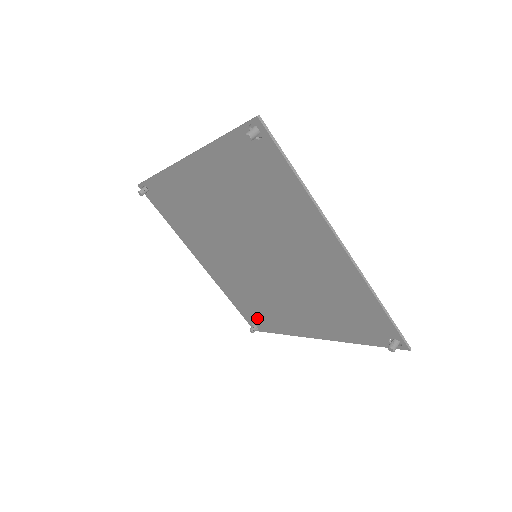
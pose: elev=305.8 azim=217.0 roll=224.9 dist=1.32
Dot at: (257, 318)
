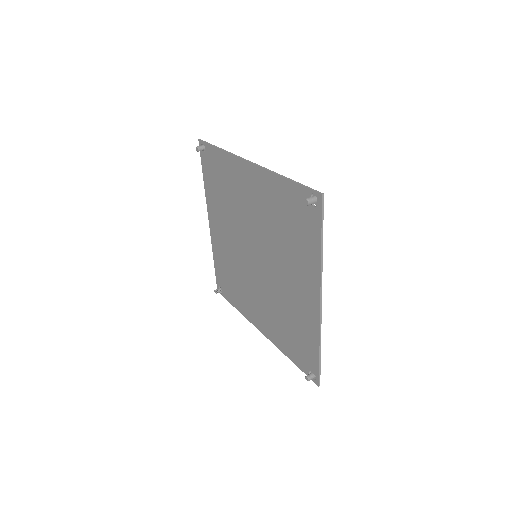
Dot at: (226, 287)
